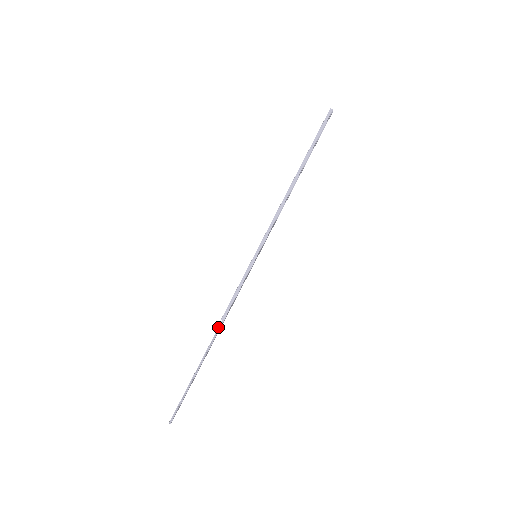
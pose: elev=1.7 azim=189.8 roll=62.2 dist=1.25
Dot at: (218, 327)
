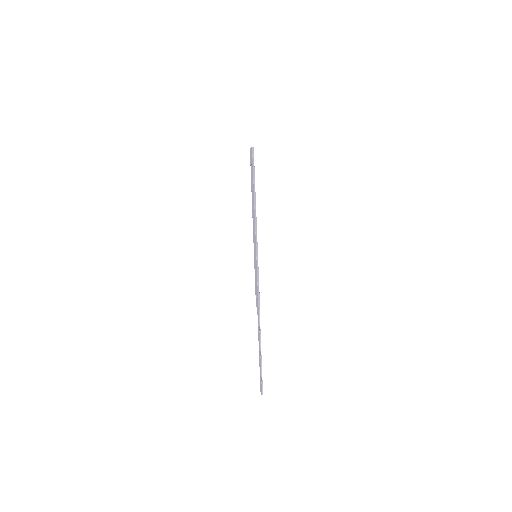
Dot at: (258, 313)
